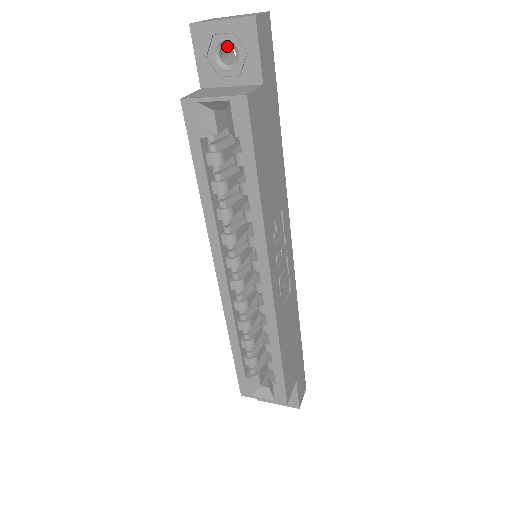
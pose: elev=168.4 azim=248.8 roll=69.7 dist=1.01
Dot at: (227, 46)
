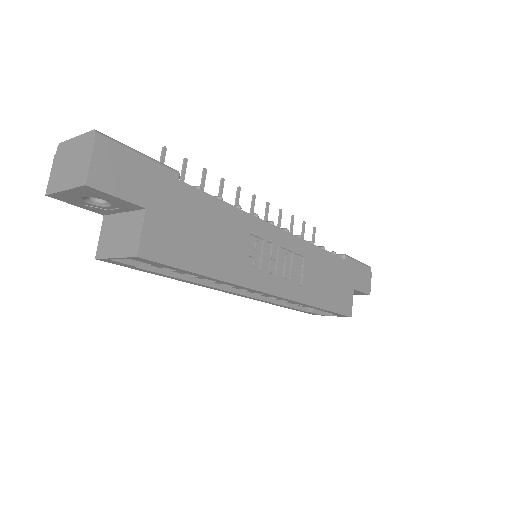
Dot at: occluded
